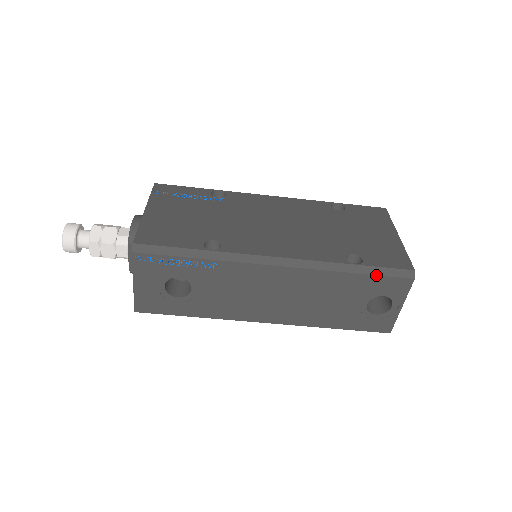
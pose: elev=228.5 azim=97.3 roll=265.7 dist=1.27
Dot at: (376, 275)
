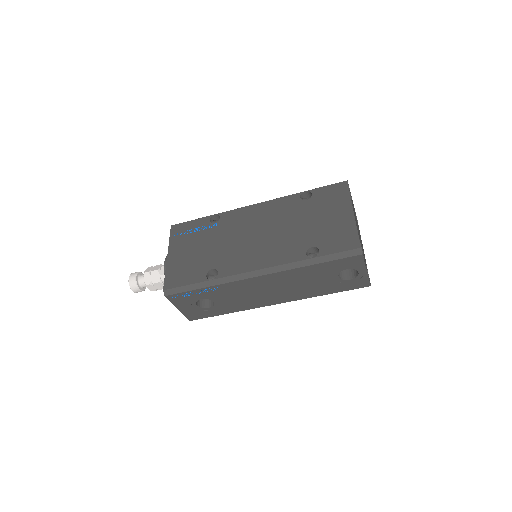
Dot at: (331, 261)
